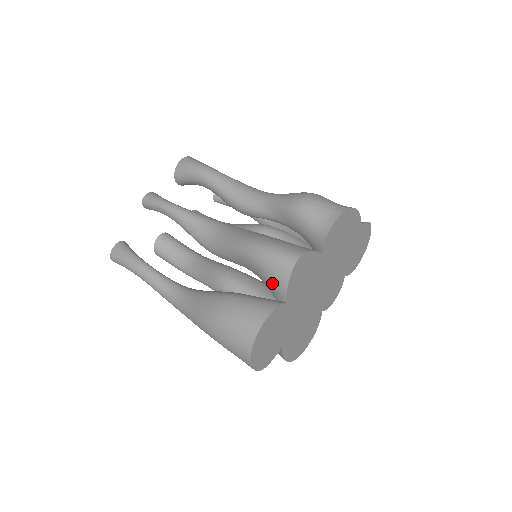
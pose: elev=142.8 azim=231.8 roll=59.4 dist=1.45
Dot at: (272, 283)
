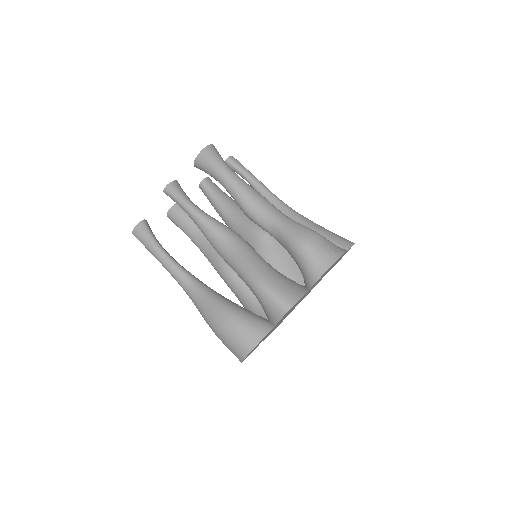
Dot at: (267, 313)
